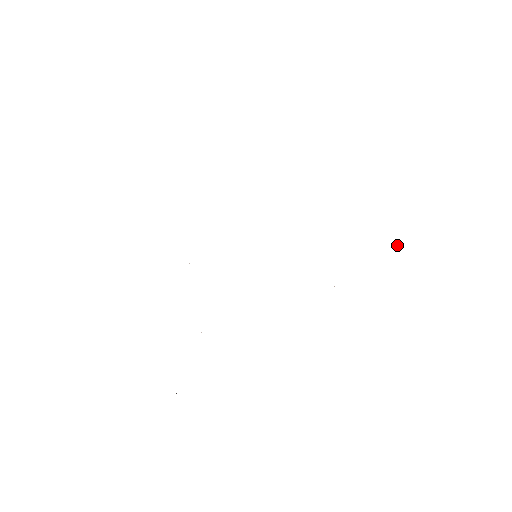
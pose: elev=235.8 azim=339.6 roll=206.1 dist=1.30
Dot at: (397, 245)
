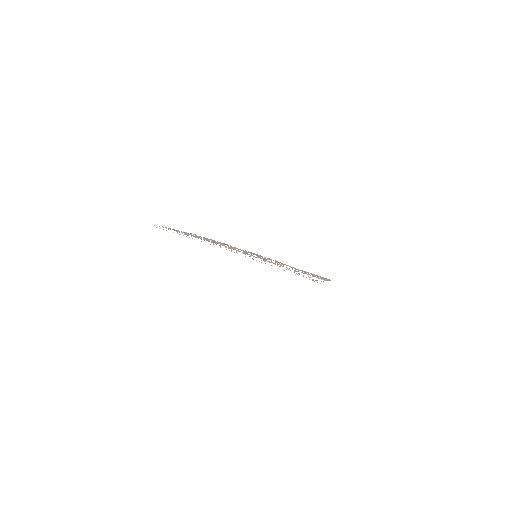
Dot at: occluded
